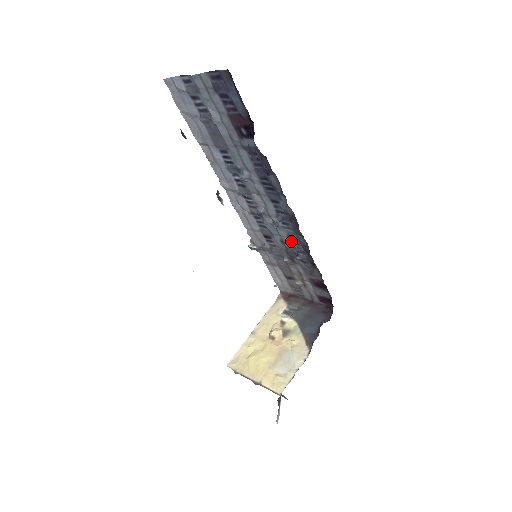
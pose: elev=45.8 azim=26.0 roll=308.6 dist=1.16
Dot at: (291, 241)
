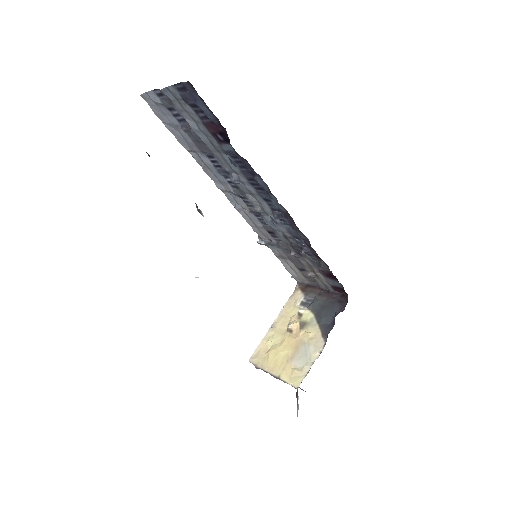
Dot at: (292, 236)
